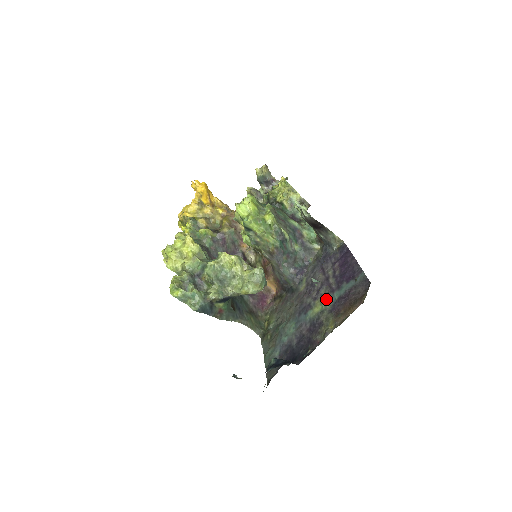
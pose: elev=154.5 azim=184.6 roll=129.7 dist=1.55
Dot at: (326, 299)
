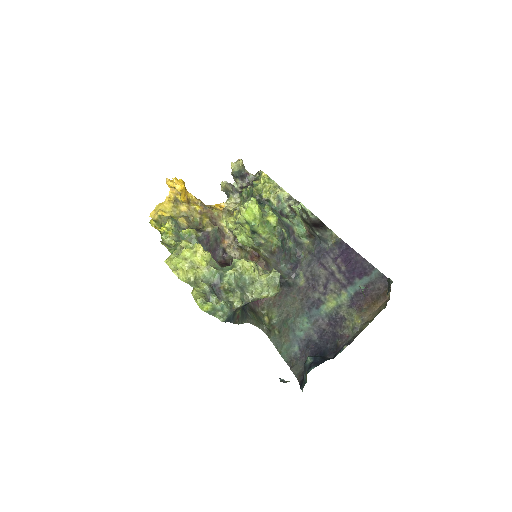
Dot at: (339, 294)
